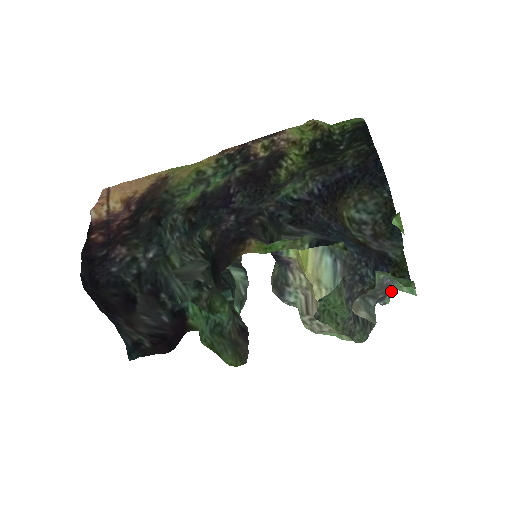
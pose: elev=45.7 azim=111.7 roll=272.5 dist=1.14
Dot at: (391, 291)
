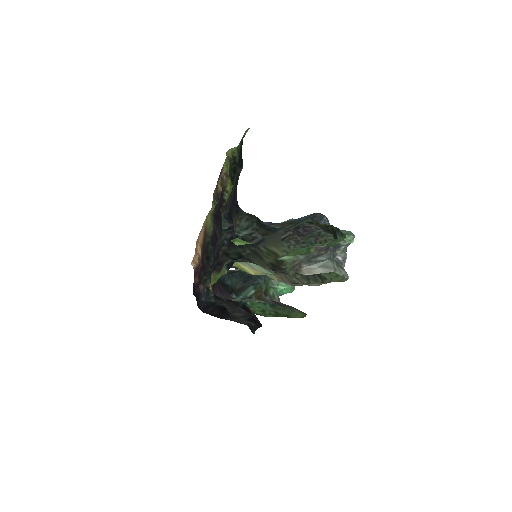
Dot at: (323, 248)
